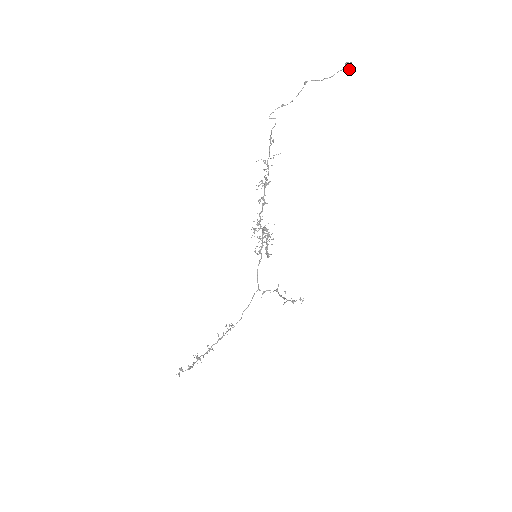
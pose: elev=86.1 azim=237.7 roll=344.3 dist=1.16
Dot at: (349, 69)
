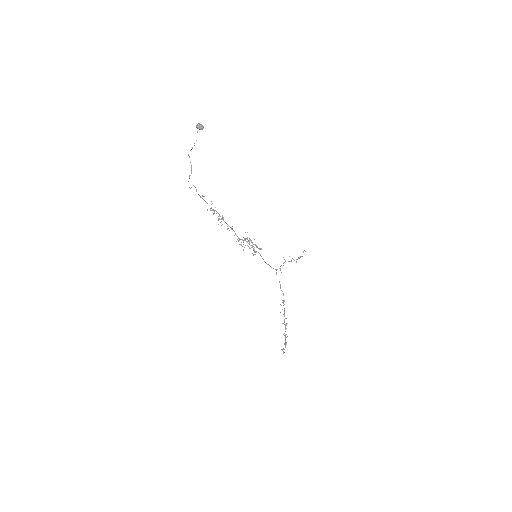
Dot at: (200, 128)
